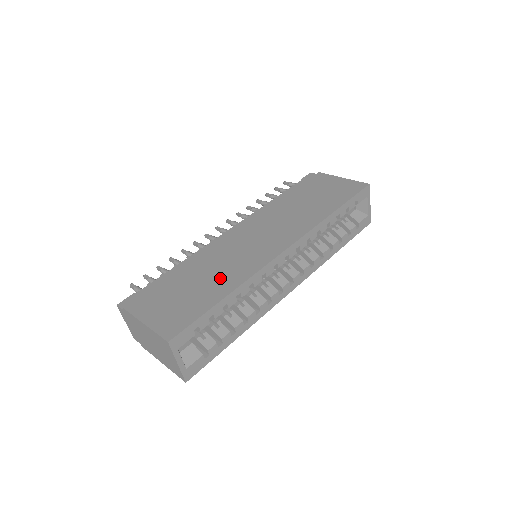
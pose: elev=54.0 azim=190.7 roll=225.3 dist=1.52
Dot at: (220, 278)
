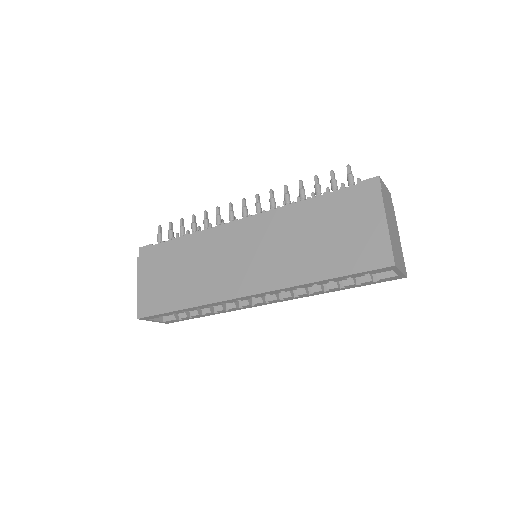
Dot at: (192, 285)
